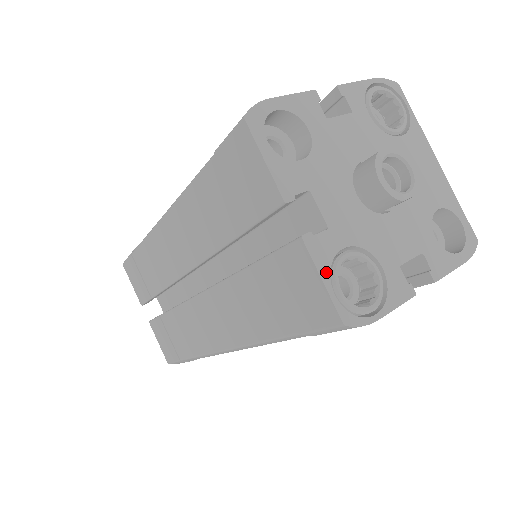
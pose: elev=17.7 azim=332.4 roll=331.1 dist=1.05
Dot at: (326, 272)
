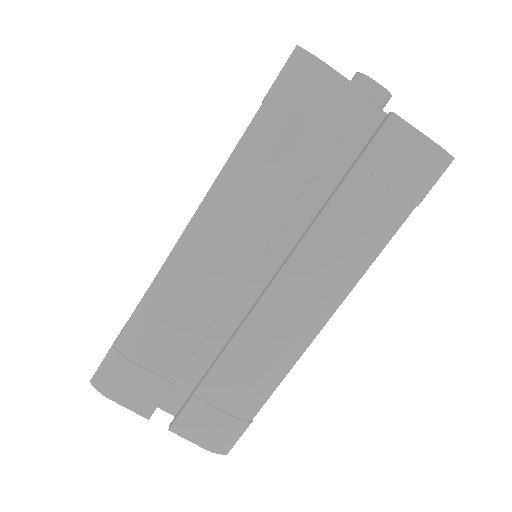
Dot at: occluded
